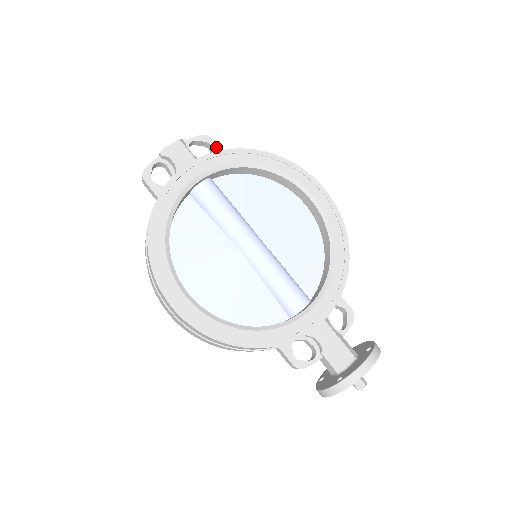
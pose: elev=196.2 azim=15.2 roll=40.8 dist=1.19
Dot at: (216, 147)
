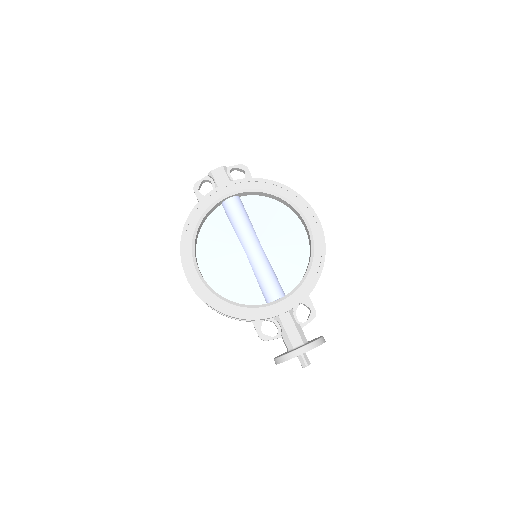
Dot at: (249, 174)
